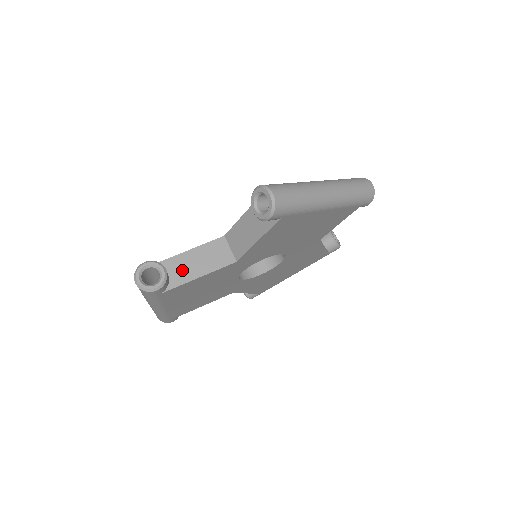
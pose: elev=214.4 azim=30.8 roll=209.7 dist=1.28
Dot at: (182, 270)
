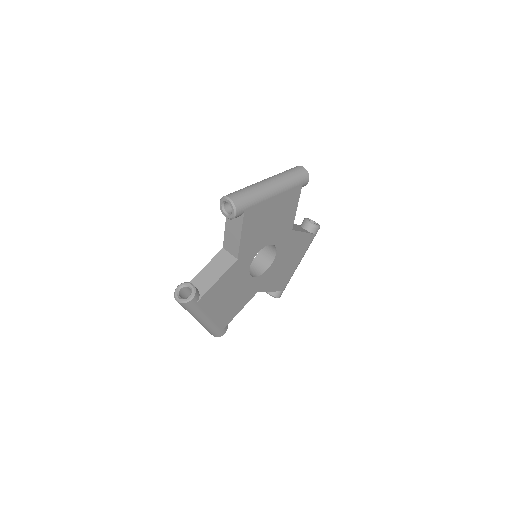
Dot at: (205, 281)
